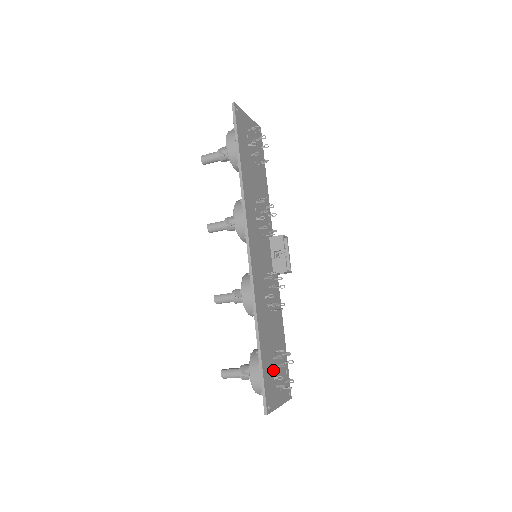
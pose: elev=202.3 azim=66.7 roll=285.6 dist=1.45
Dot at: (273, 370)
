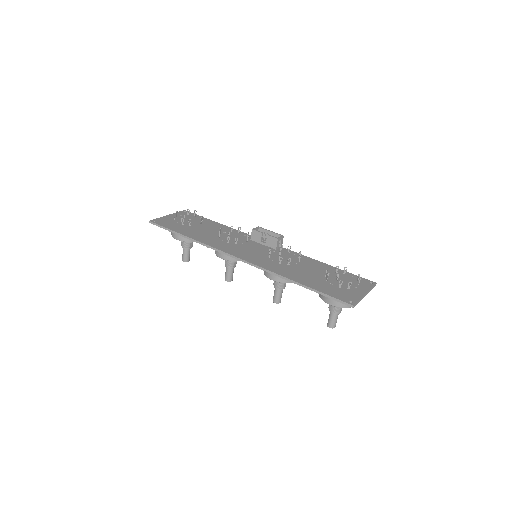
Dot at: (334, 285)
